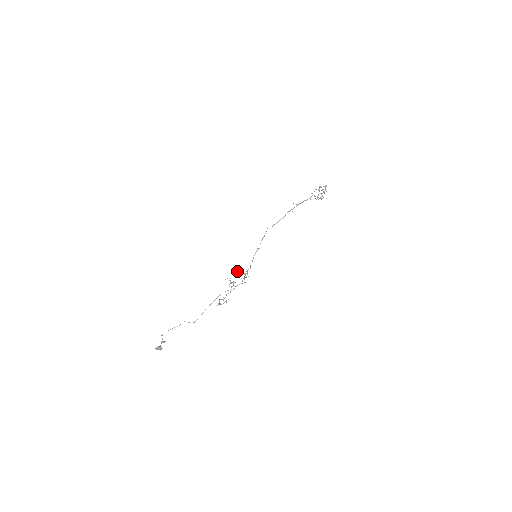
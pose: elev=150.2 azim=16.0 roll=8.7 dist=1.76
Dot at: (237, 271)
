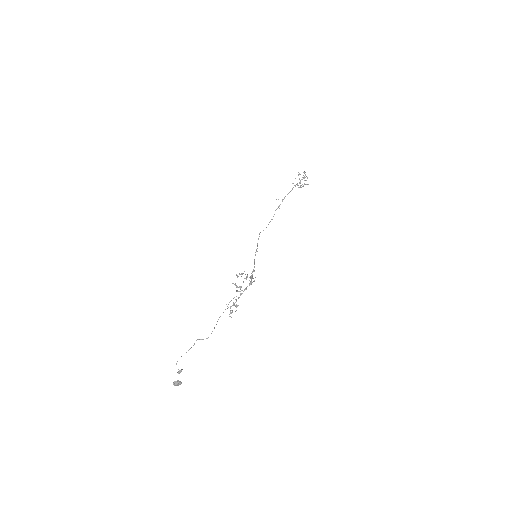
Dot at: occluded
